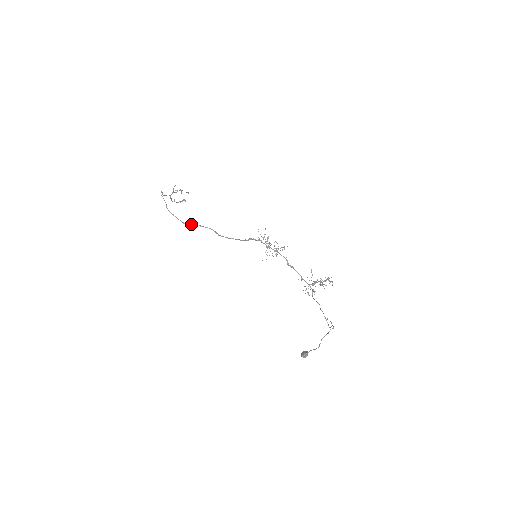
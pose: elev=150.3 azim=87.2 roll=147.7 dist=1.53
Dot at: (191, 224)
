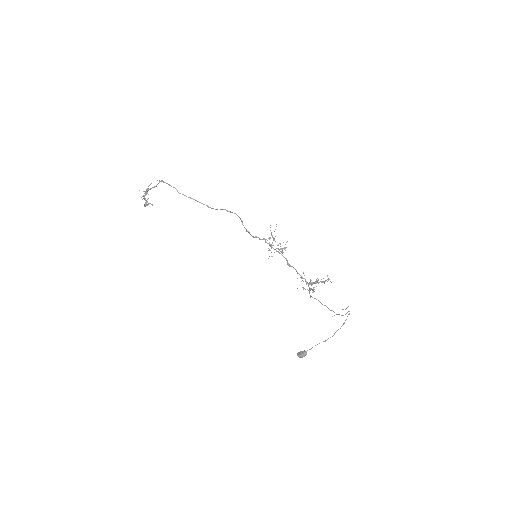
Dot at: occluded
